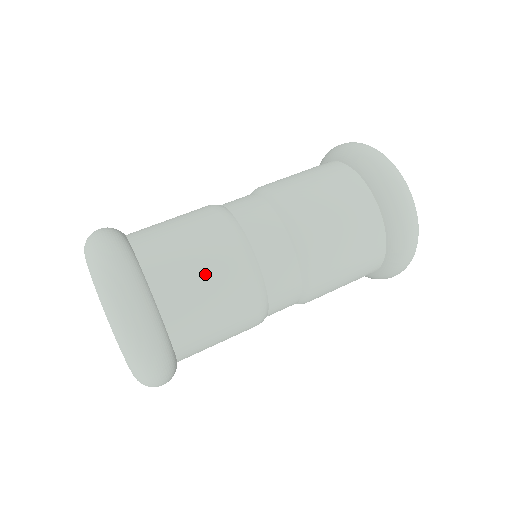
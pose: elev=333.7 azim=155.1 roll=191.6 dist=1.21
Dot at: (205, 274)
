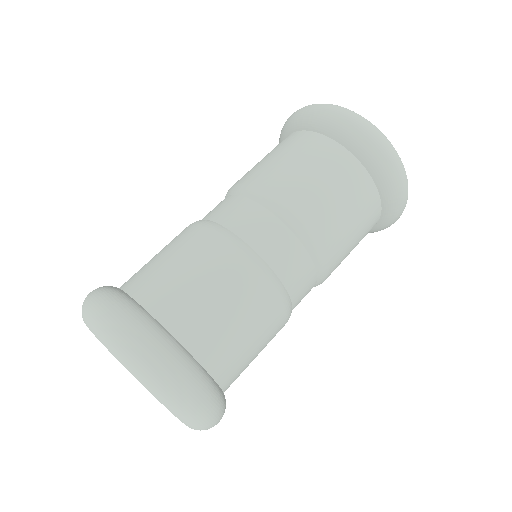
Dot at: (230, 307)
